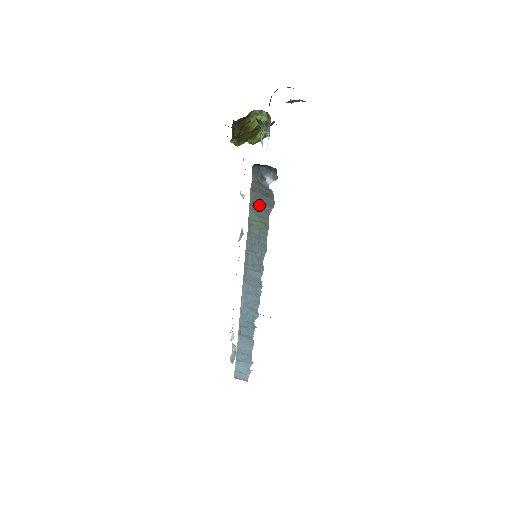
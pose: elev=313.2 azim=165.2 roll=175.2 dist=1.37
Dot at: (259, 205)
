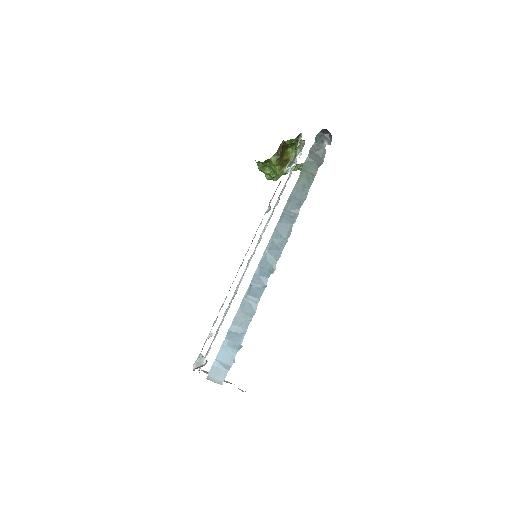
Dot at: (313, 160)
